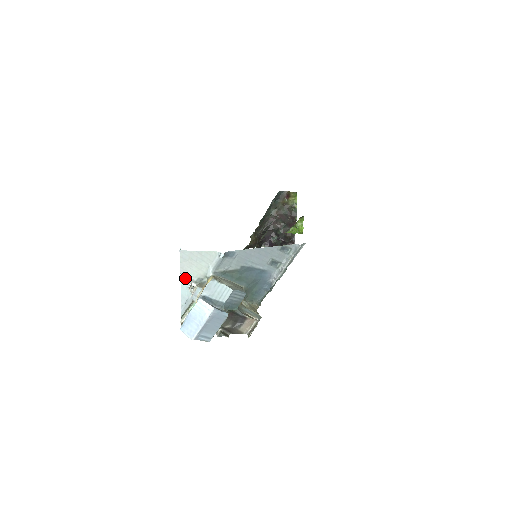
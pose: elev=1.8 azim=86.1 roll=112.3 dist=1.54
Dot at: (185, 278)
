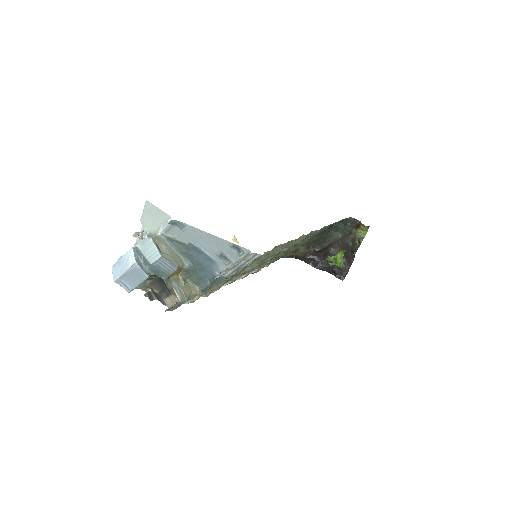
Dot at: occluded
